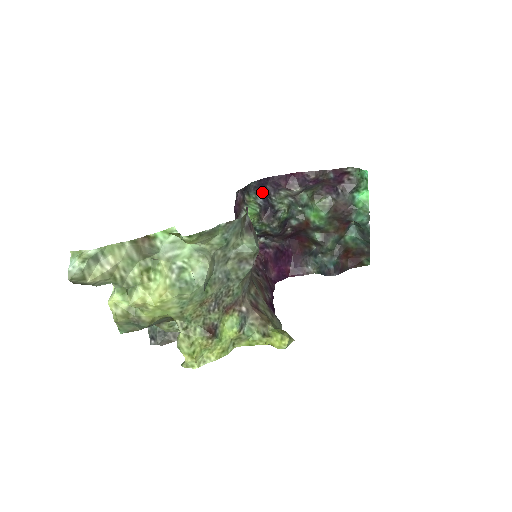
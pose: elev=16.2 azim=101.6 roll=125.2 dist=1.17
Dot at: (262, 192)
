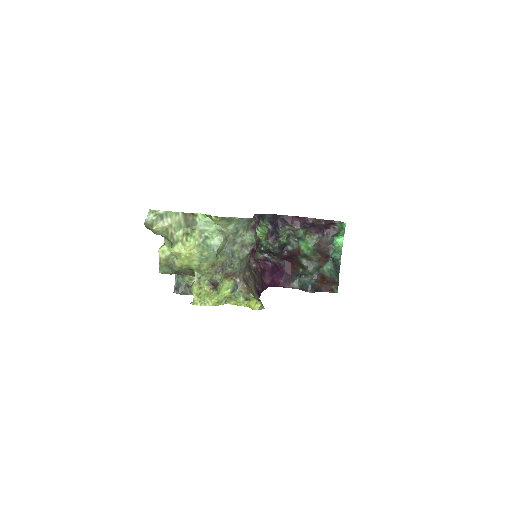
Dot at: (273, 222)
